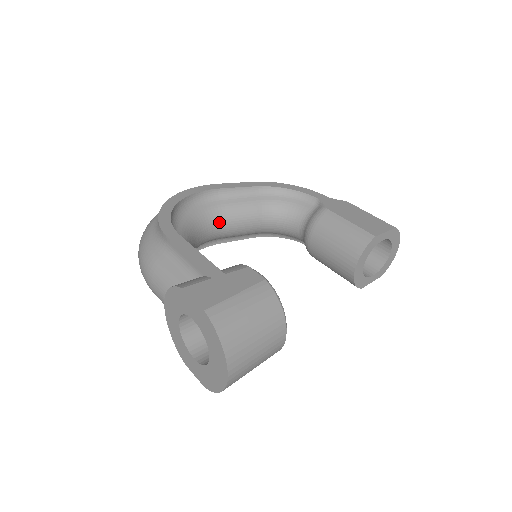
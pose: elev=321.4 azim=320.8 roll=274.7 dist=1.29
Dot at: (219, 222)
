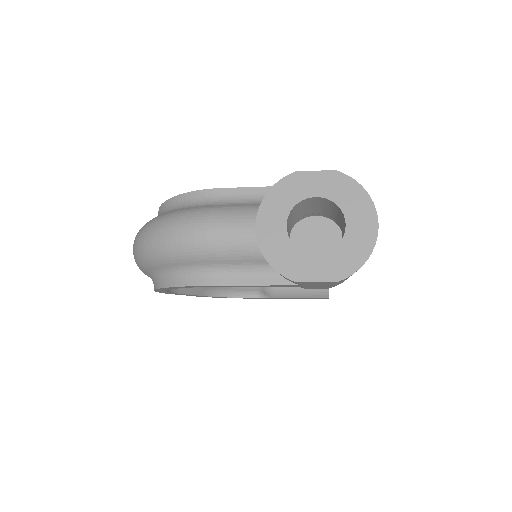
Dot at: occluded
